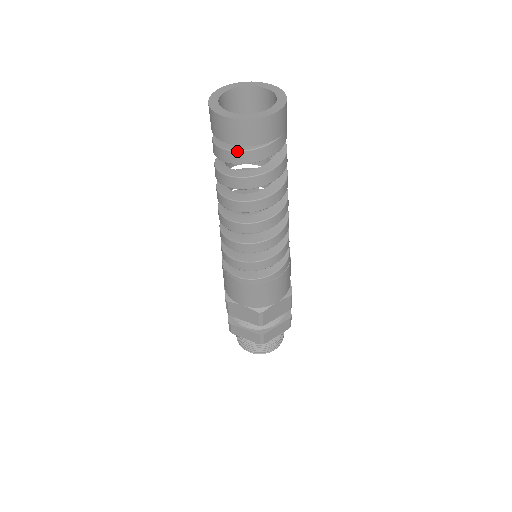
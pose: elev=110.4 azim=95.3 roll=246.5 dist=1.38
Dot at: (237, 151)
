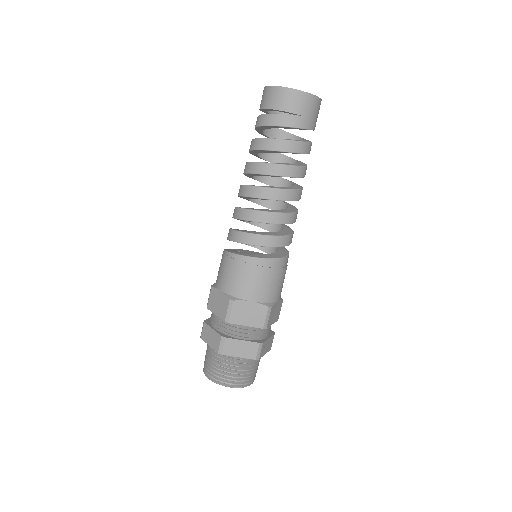
Dot at: (267, 114)
